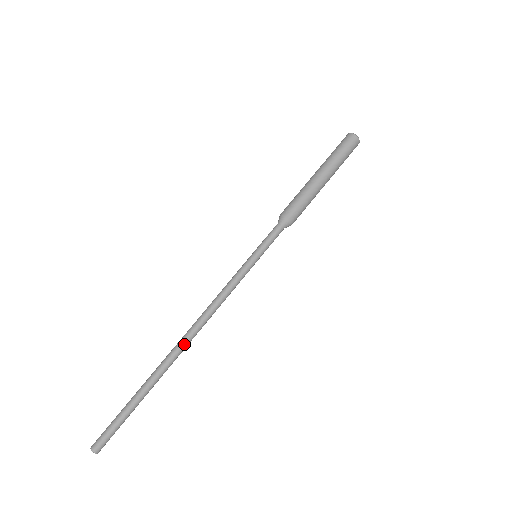
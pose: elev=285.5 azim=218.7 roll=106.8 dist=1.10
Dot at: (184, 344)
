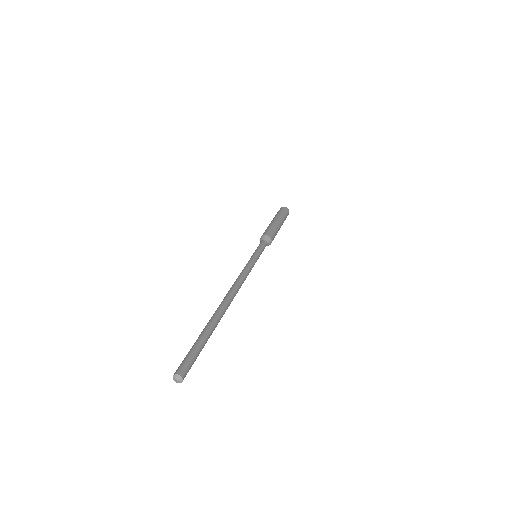
Dot at: (227, 297)
